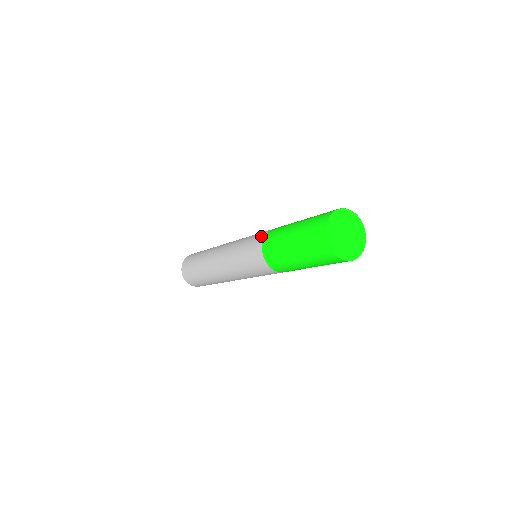
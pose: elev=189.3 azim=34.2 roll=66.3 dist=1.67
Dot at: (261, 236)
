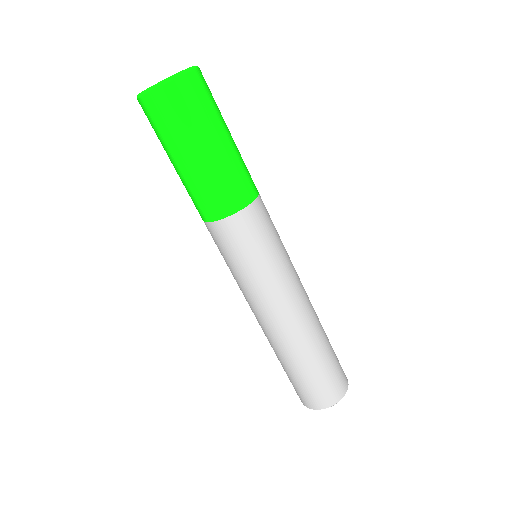
Dot at: occluded
